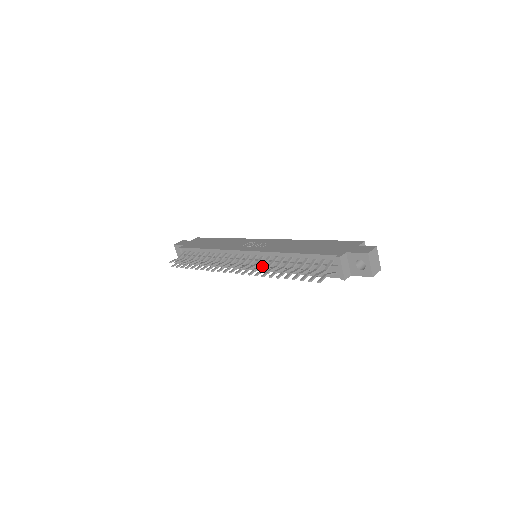
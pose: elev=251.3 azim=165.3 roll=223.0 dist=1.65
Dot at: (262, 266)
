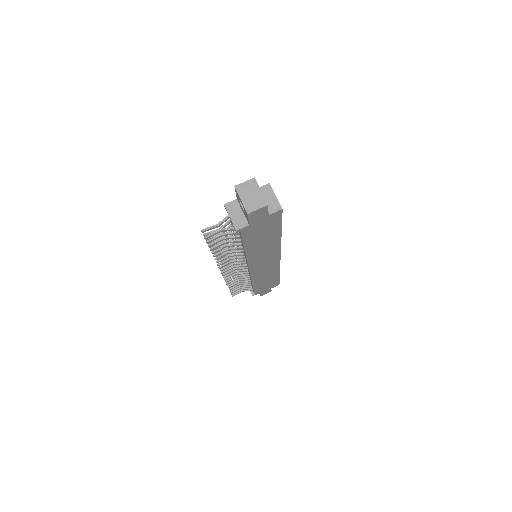
Dot at: (226, 255)
